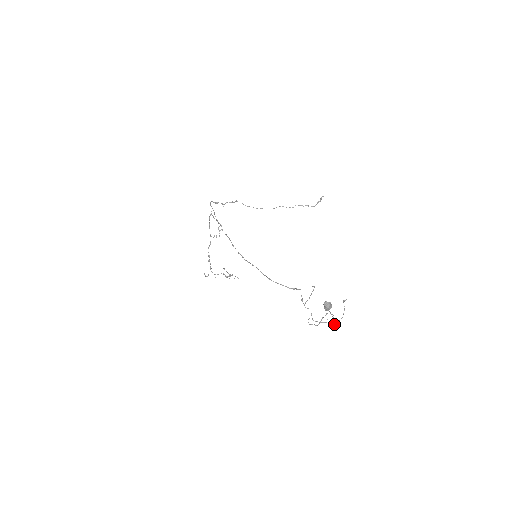
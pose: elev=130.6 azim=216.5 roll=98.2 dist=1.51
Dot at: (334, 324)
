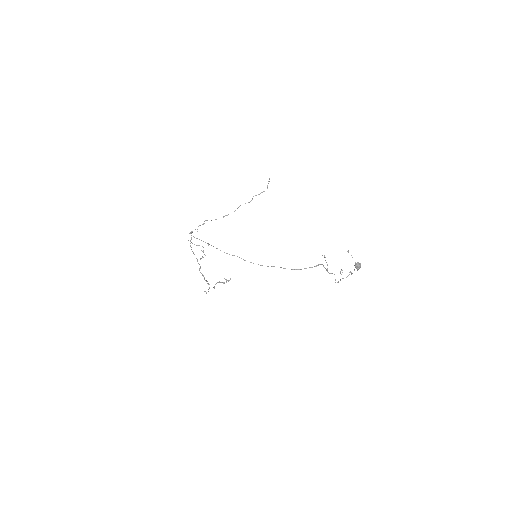
Dot at: occluded
